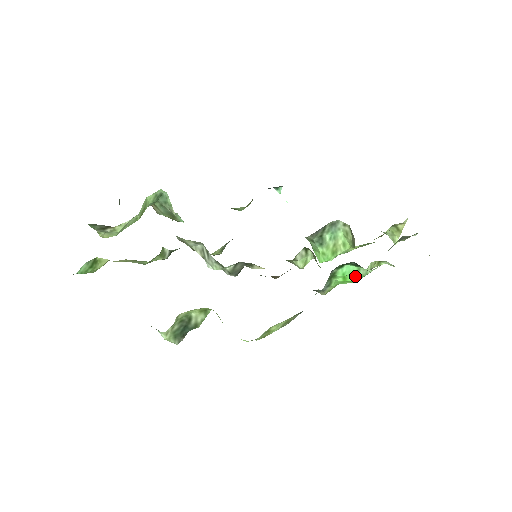
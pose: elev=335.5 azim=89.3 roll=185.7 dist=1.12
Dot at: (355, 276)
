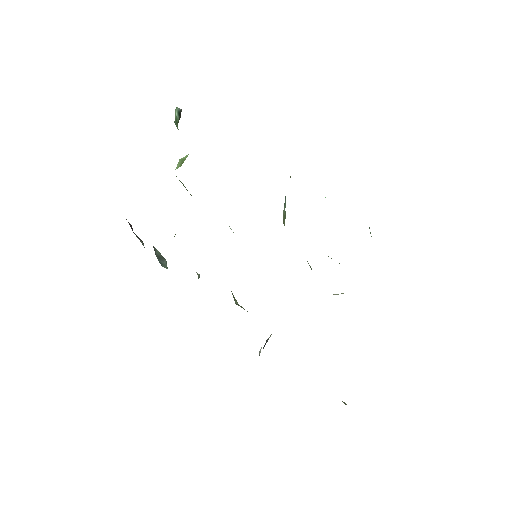
Dot at: occluded
